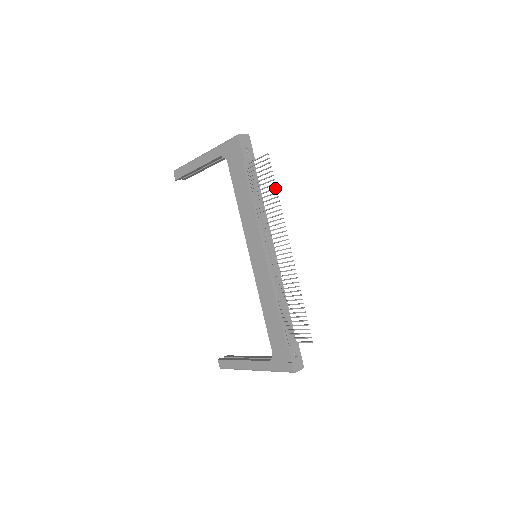
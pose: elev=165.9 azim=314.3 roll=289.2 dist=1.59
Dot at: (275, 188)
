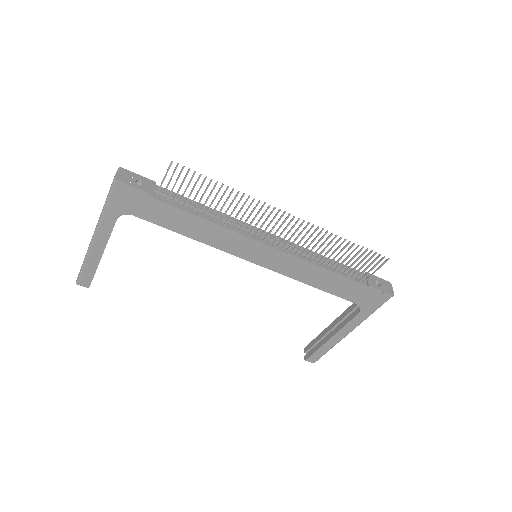
Dot at: (216, 183)
